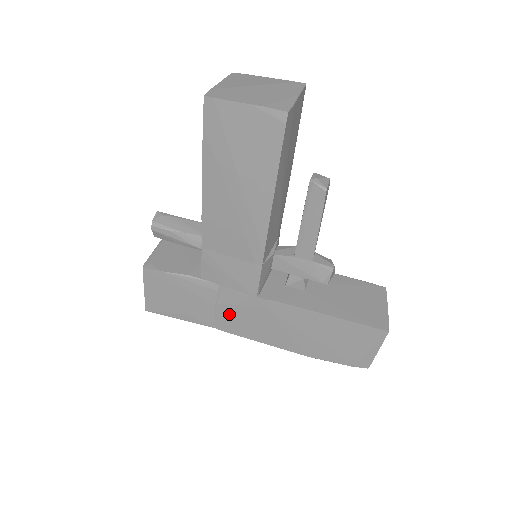
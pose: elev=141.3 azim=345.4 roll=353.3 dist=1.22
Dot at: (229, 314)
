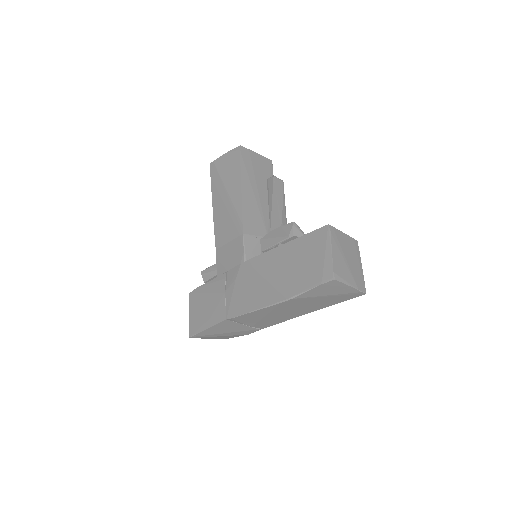
Dot at: (232, 294)
